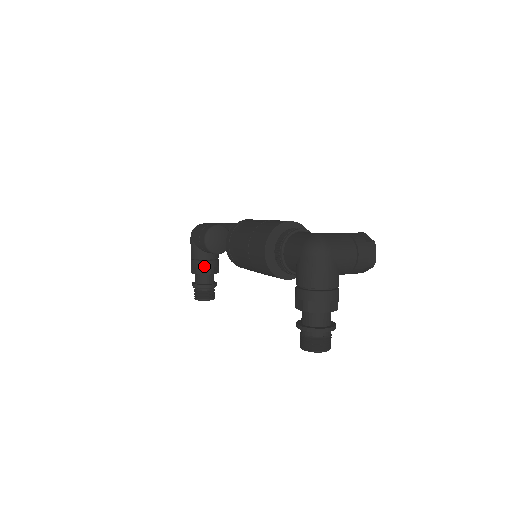
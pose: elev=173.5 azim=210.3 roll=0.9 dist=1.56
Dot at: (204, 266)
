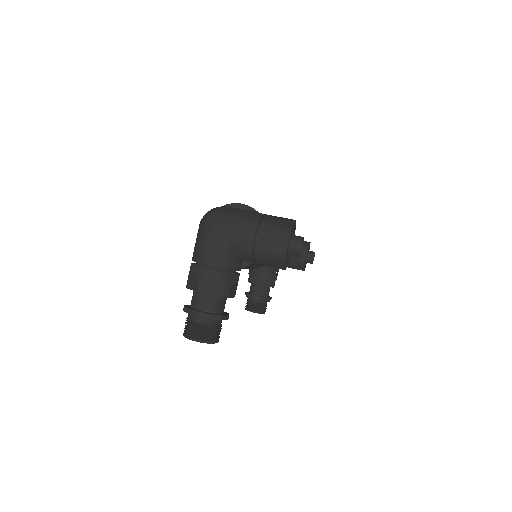
Dot at: (254, 274)
